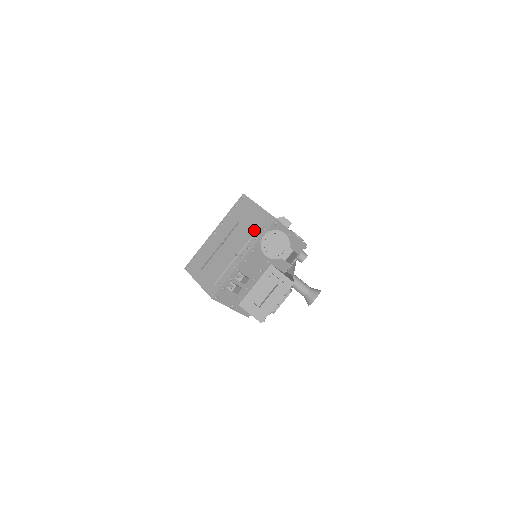
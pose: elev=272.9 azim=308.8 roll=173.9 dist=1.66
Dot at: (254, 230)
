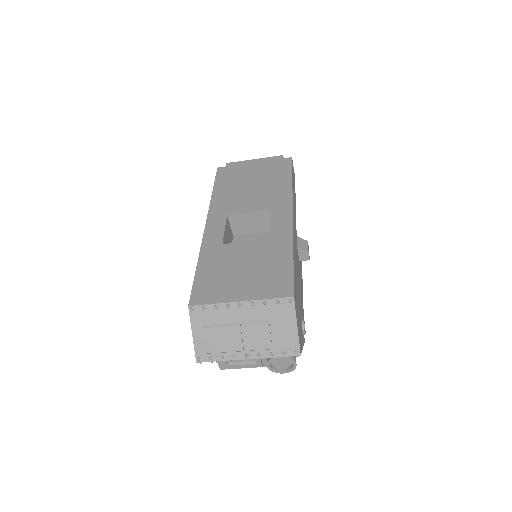
Dot at: (275, 345)
